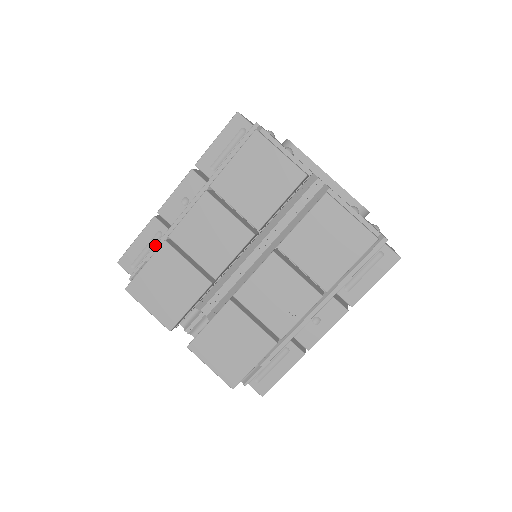
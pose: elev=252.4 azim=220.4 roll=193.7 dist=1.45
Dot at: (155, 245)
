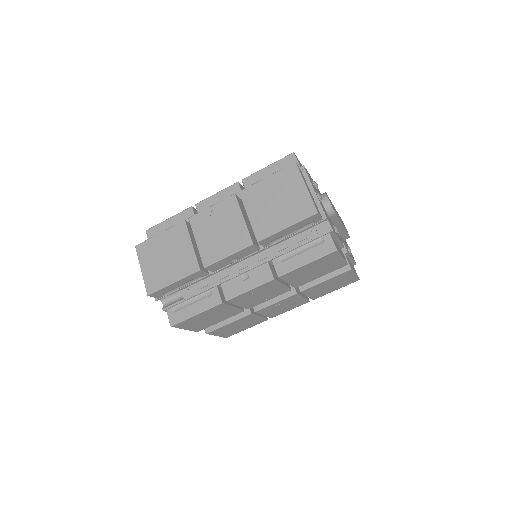
Dot at: (191, 283)
